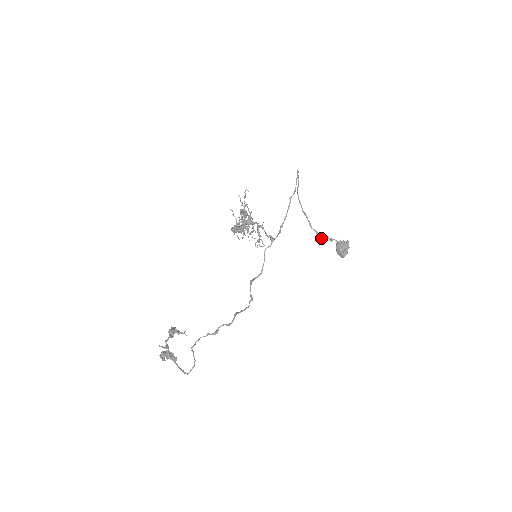
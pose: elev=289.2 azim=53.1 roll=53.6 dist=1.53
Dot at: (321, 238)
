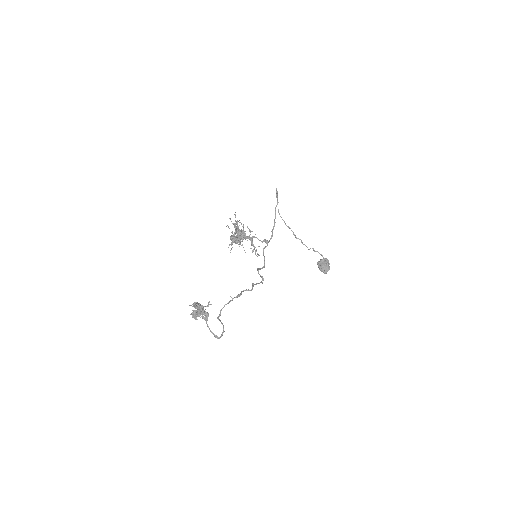
Dot at: (306, 246)
